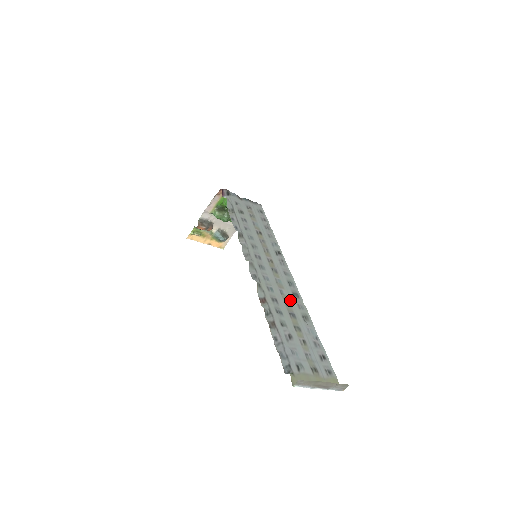
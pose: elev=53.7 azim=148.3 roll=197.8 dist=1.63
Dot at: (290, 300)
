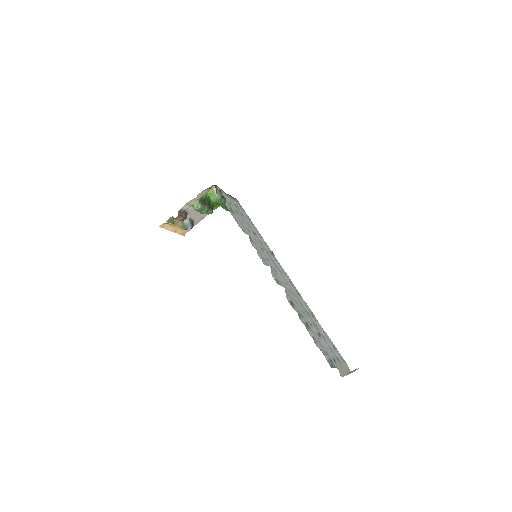
Dot at: (300, 299)
